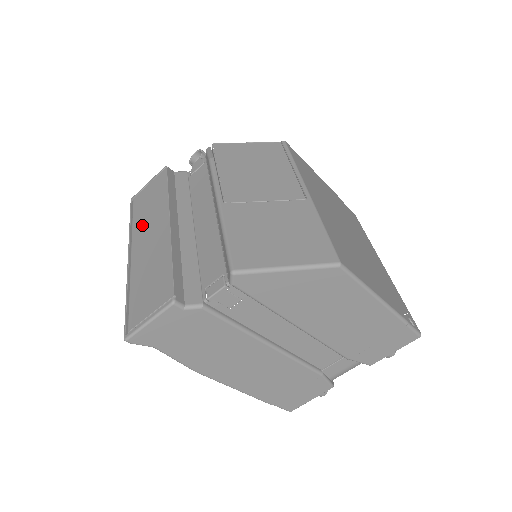
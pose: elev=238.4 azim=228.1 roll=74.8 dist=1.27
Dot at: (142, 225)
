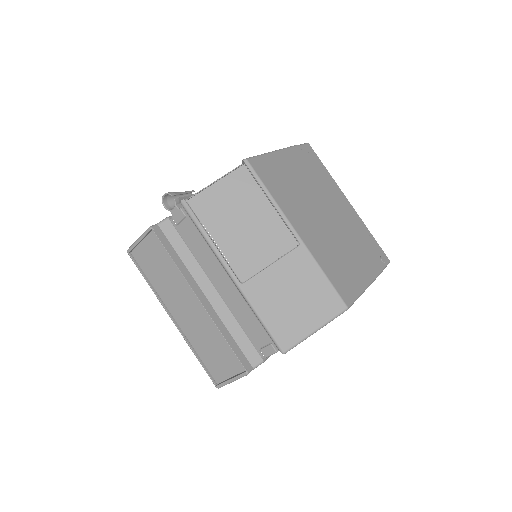
Dot at: (166, 291)
